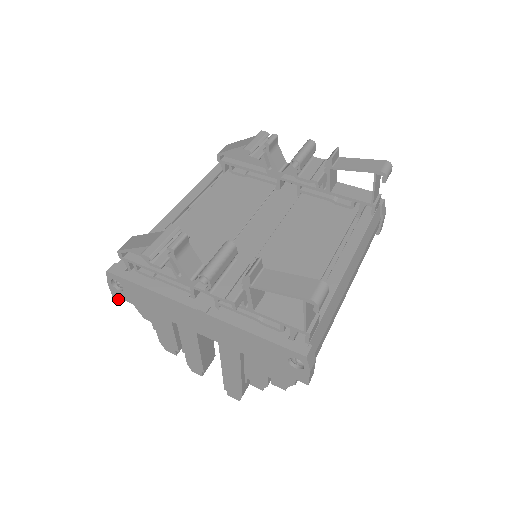
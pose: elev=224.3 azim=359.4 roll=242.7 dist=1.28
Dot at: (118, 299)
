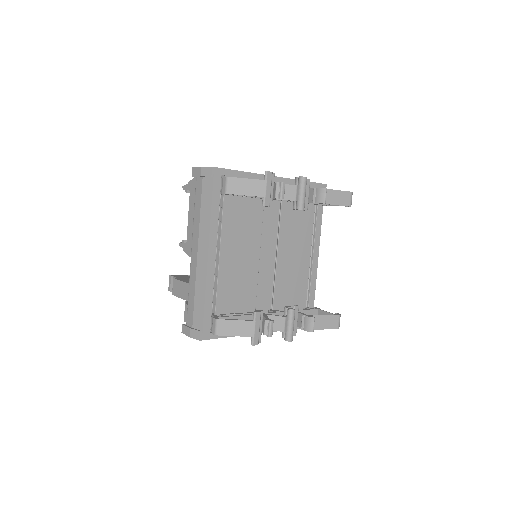
Dot at: occluded
